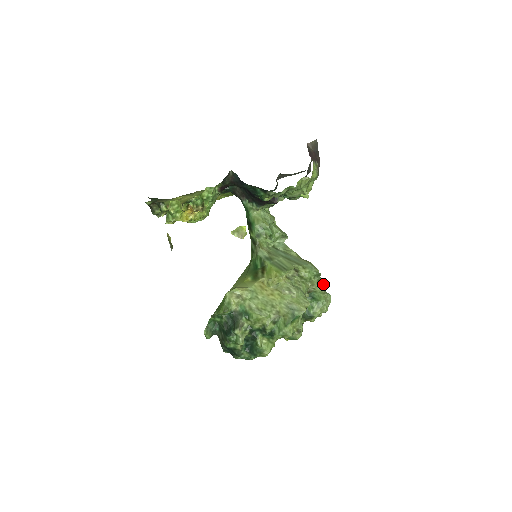
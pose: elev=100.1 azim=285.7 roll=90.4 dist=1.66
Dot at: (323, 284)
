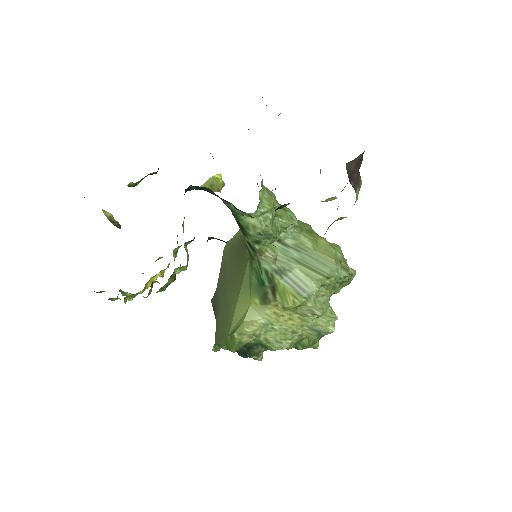
Dot at: (349, 271)
